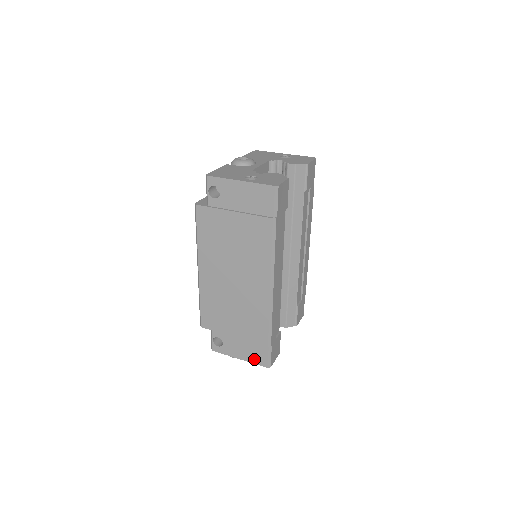
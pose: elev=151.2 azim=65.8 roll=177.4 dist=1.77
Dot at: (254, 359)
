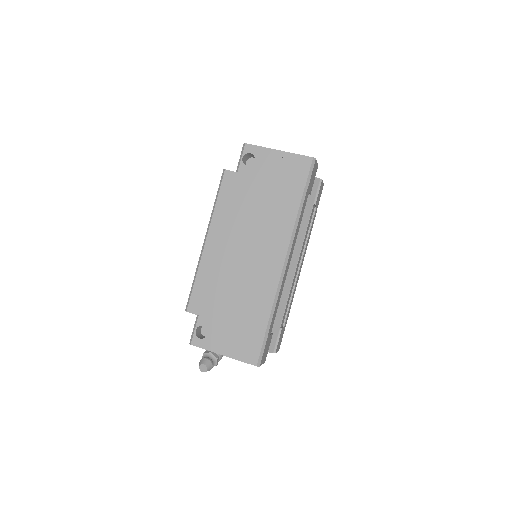
Dot at: (242, 354)
